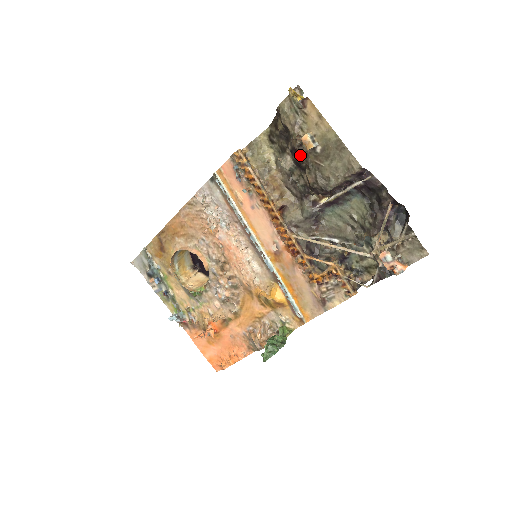
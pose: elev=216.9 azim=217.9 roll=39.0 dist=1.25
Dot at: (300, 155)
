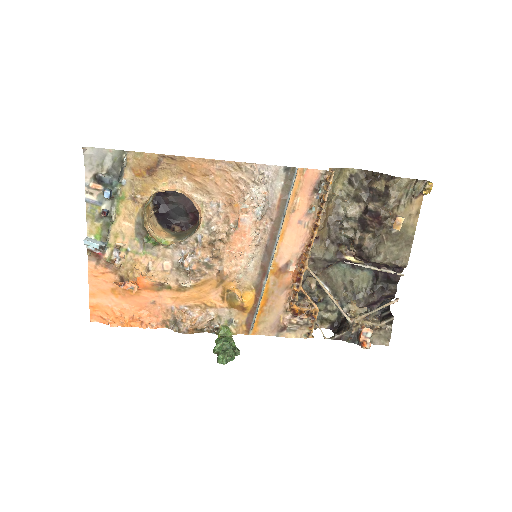
Dot at: (378, 222)
